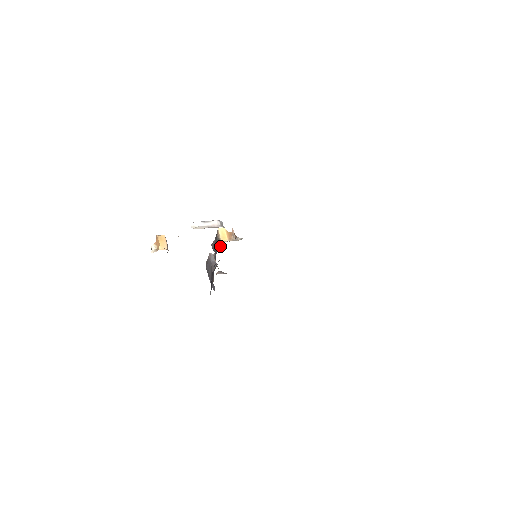
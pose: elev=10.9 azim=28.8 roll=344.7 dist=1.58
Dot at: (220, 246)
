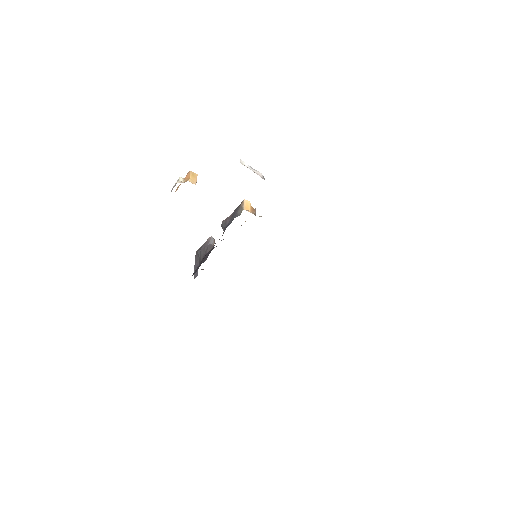
Dot at: occluded
